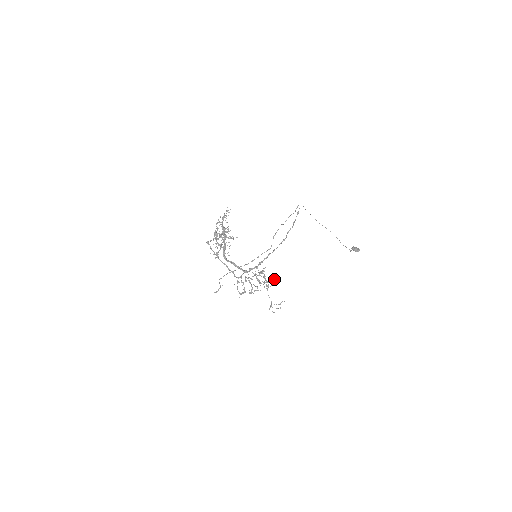
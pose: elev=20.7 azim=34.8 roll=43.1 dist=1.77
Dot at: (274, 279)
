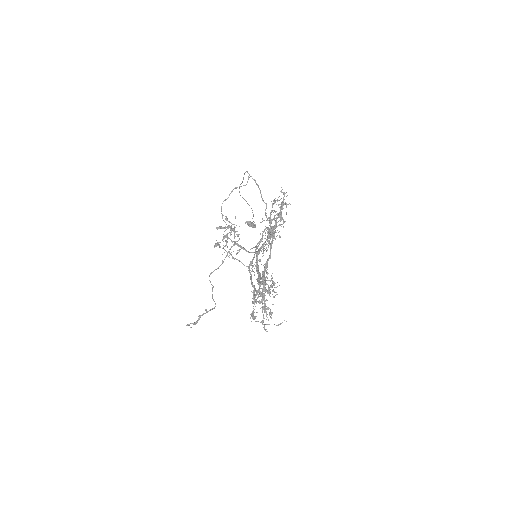
Dot at: (273, 285)
